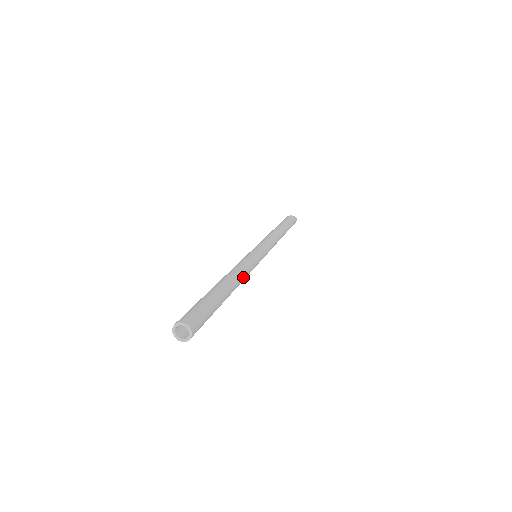
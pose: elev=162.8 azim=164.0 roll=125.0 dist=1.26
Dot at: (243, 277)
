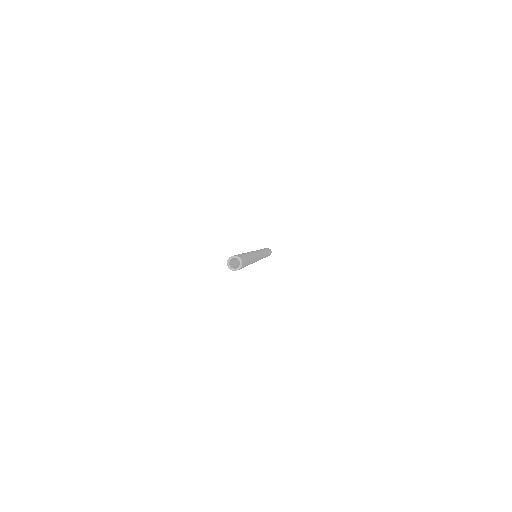
Dot at: occluded
